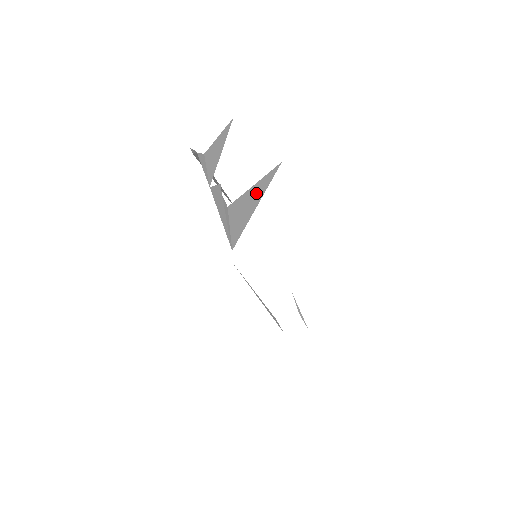
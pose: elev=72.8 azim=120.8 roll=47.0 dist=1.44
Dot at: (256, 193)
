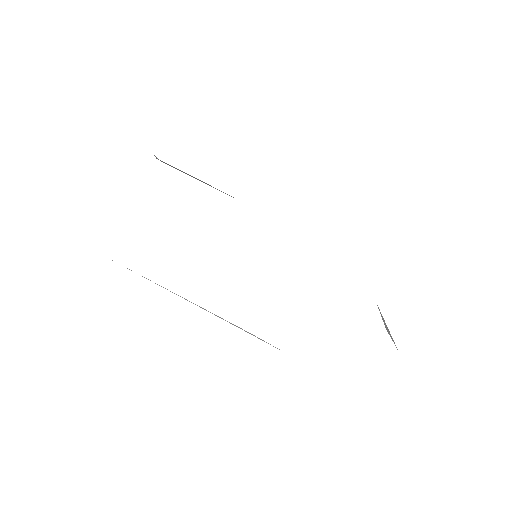
Dot at: occluded
